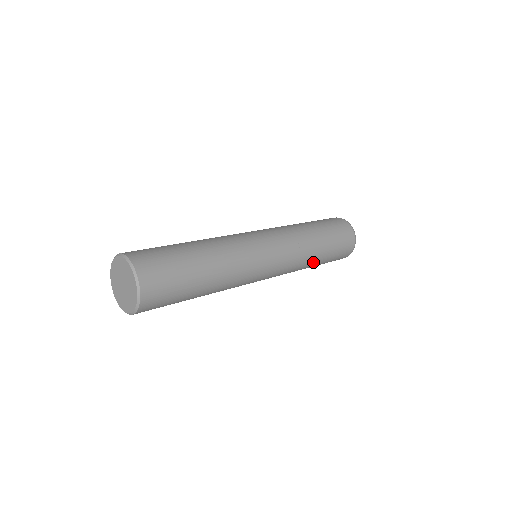
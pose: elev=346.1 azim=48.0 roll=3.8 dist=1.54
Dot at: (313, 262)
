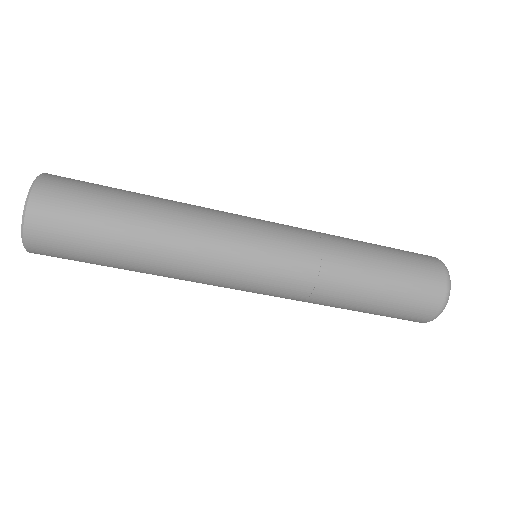
Dot at: (355, 282)
